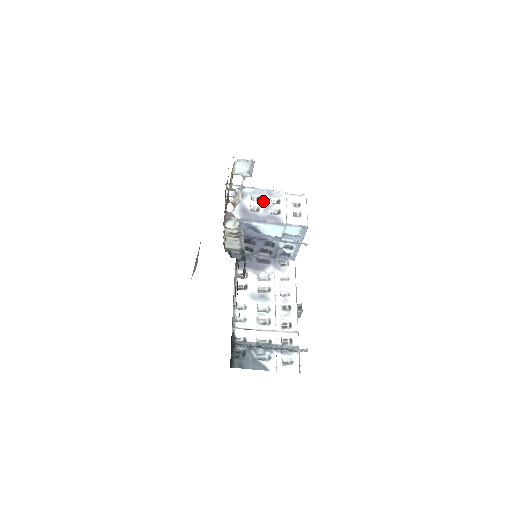
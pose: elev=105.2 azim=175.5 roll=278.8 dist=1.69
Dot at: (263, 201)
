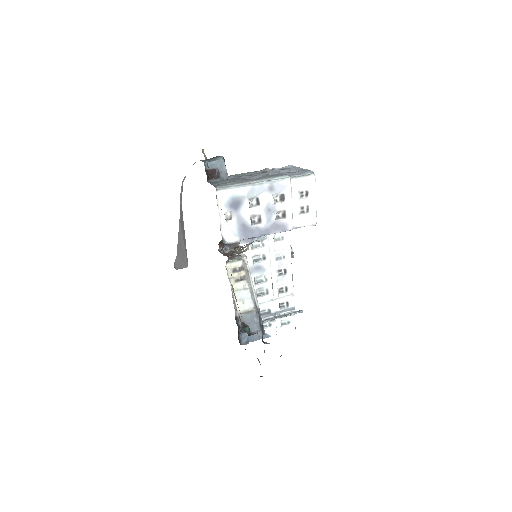
Dot at: (264, 204)
